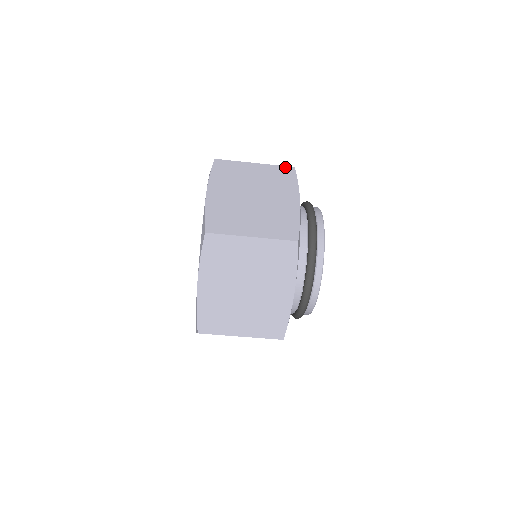
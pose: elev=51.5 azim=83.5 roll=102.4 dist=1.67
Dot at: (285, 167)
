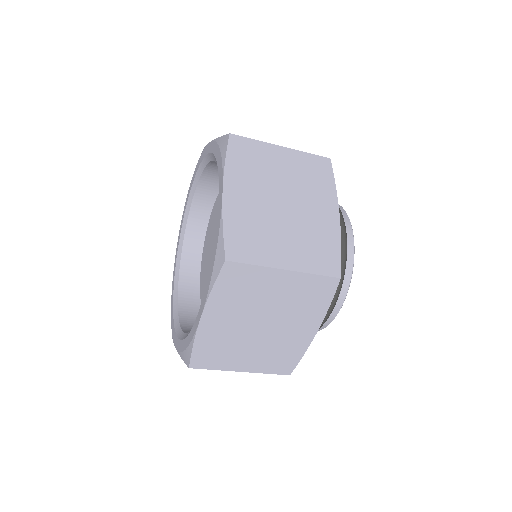
Dot at: (327, 279)
